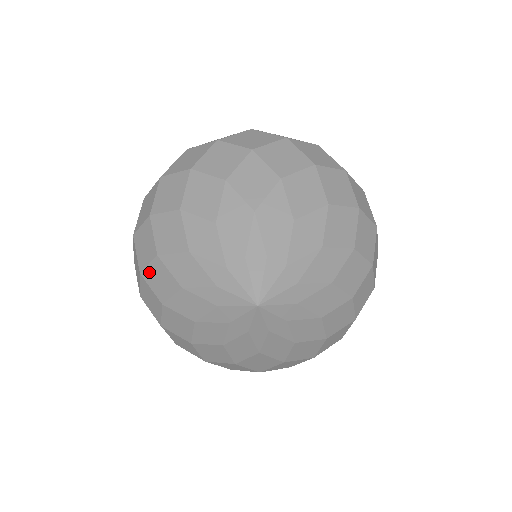
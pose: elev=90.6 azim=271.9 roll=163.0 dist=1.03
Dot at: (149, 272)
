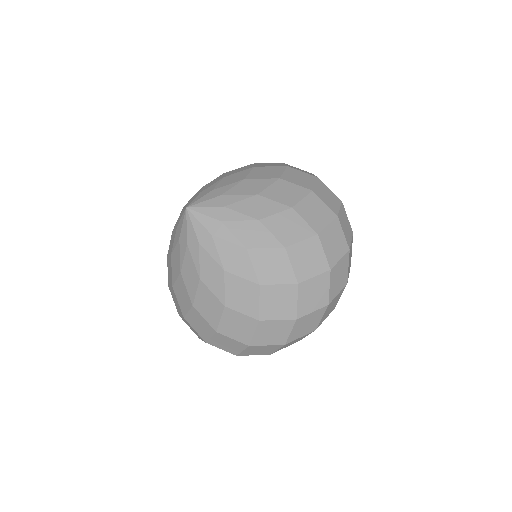
Dot at: occluded
